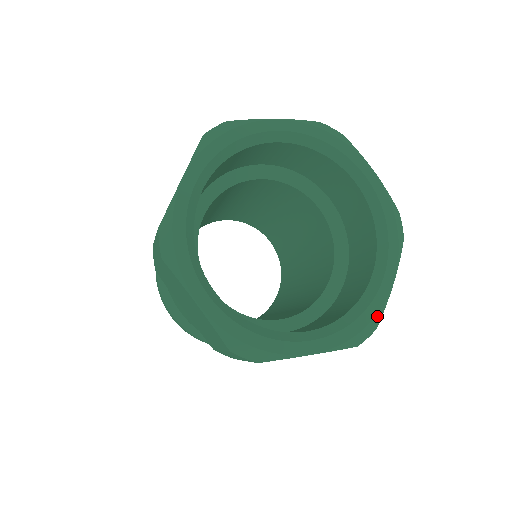
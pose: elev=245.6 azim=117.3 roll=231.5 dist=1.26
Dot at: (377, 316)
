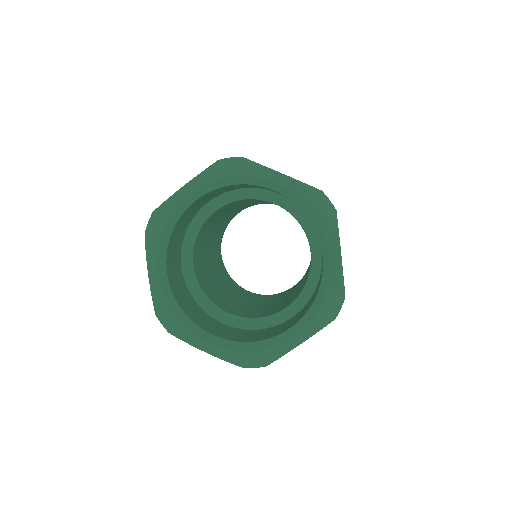
Dot at: (339, 290)
